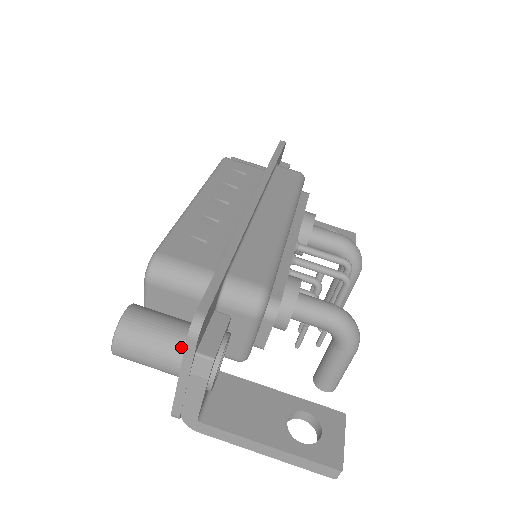
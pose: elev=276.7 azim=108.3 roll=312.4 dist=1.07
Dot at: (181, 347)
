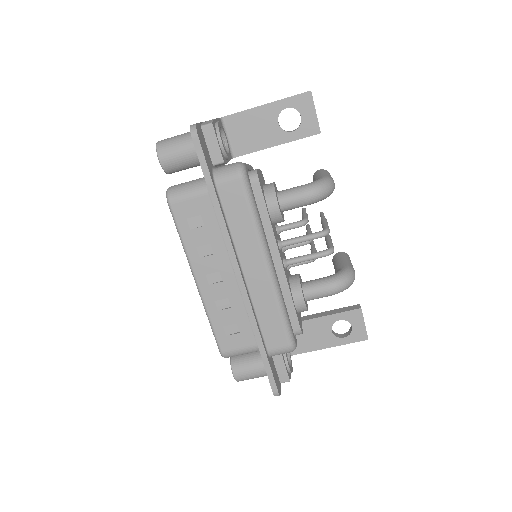
Dot at: occluded
